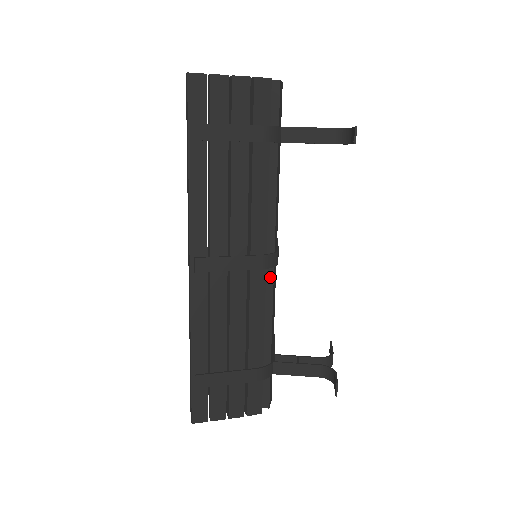
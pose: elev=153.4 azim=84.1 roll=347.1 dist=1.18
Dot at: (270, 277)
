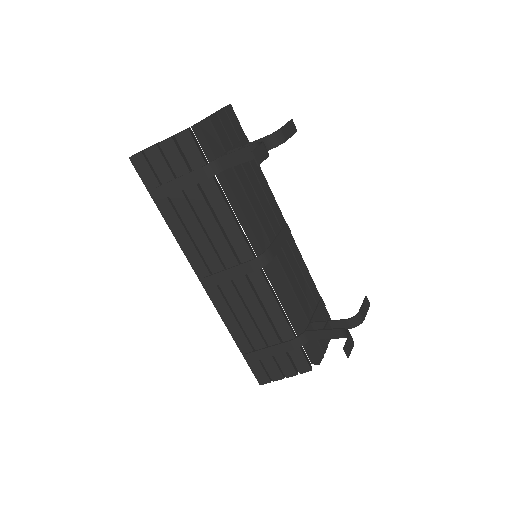
Dot at: (270, 271)
